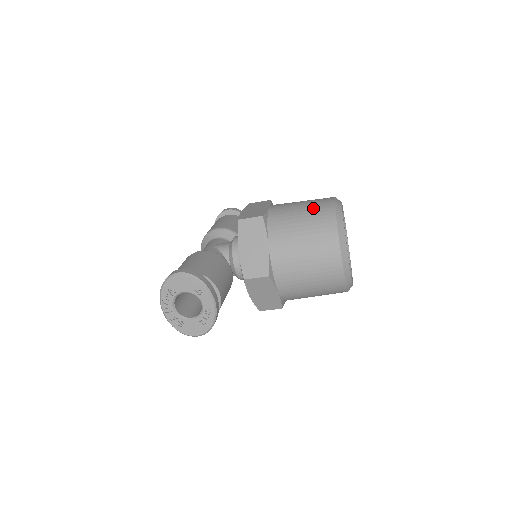
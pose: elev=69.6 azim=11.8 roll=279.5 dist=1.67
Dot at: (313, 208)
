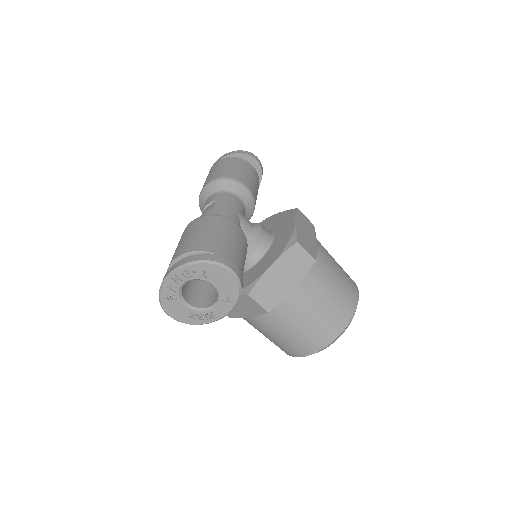
Dot at: (345, 288)
